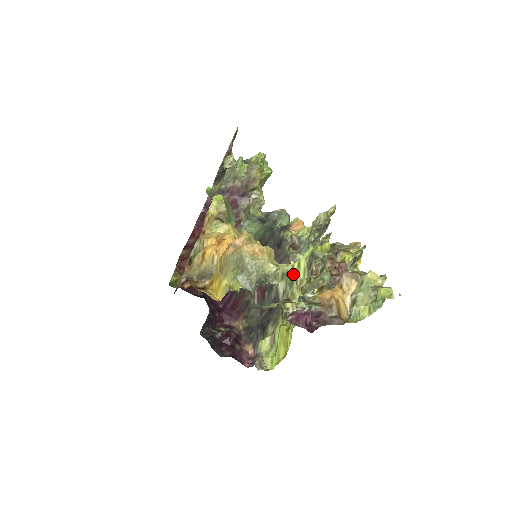
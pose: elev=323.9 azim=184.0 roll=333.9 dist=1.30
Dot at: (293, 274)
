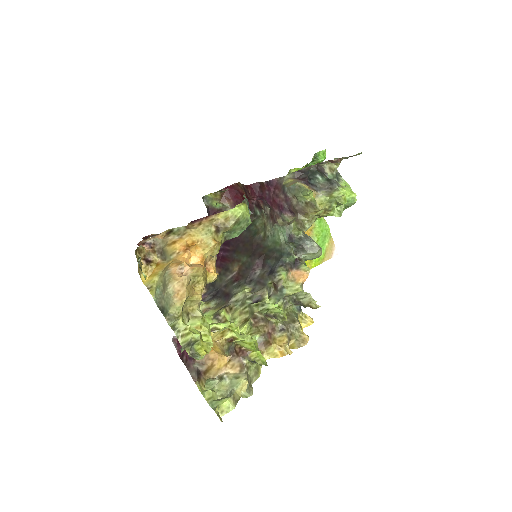
Dot at: (179, 333)
